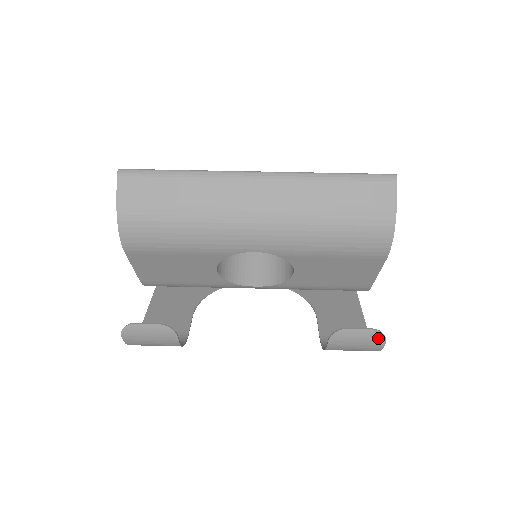
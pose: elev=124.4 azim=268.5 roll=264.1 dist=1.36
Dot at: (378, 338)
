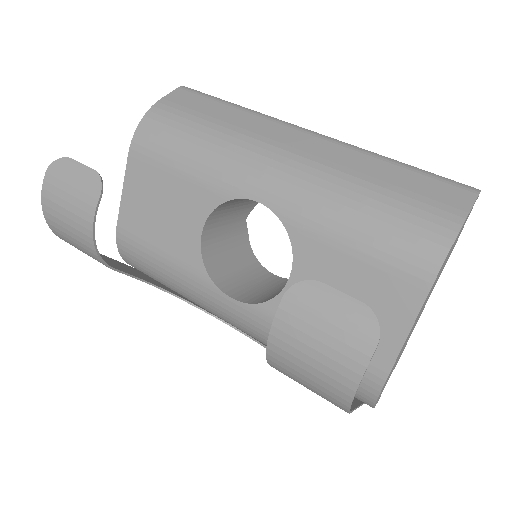
Dot at: (366, 328)
